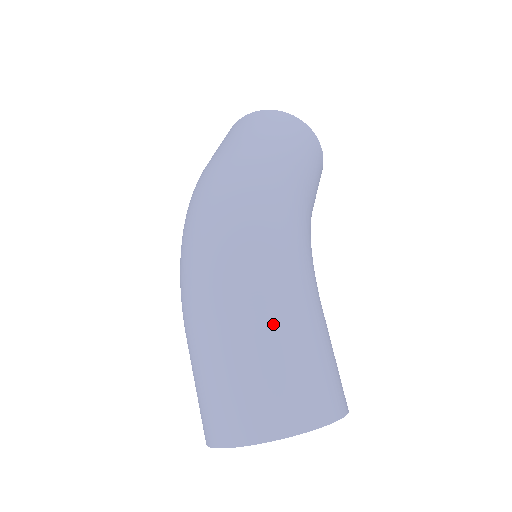
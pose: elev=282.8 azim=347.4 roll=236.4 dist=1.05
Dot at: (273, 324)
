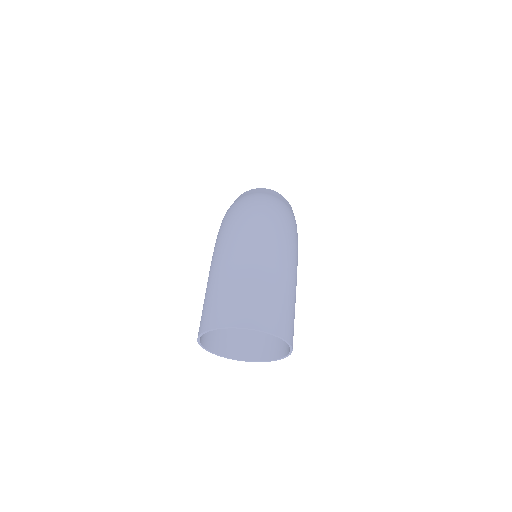
Dot at: (286, 279)
